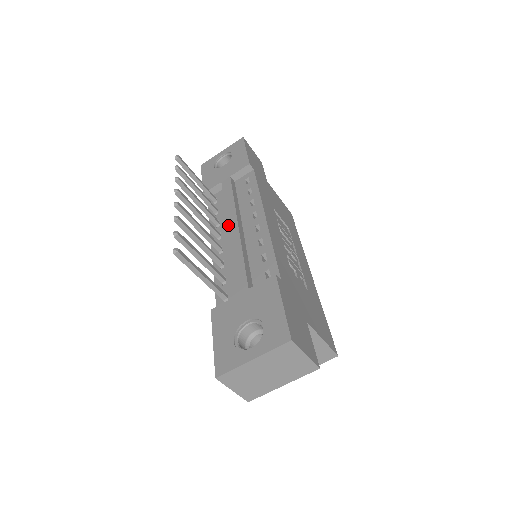
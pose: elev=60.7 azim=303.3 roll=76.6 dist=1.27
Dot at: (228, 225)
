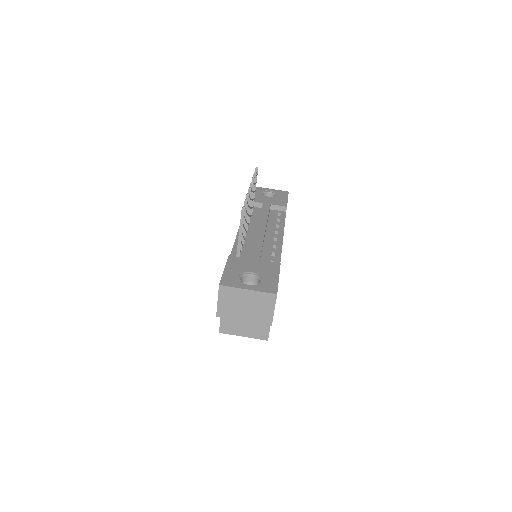
Dot at: (259, 225)
